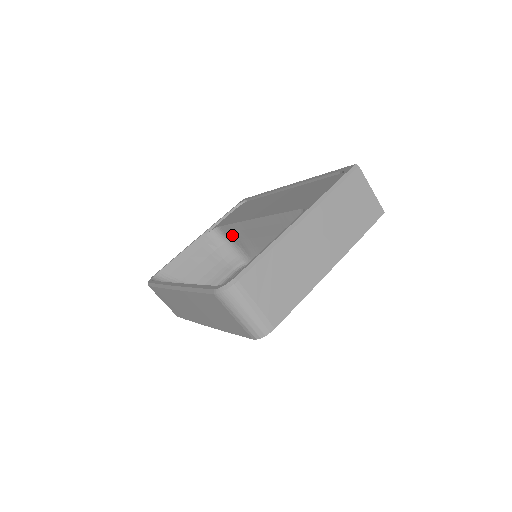
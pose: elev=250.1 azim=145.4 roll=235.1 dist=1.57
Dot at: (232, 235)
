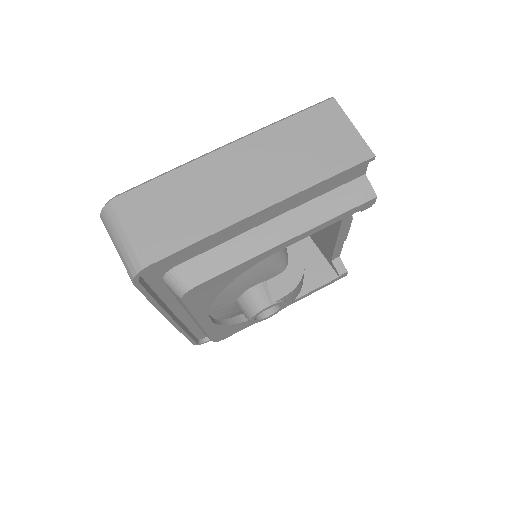
Dot at: occluded
